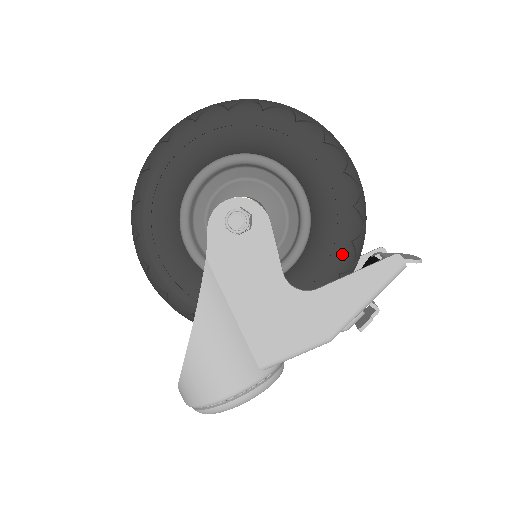
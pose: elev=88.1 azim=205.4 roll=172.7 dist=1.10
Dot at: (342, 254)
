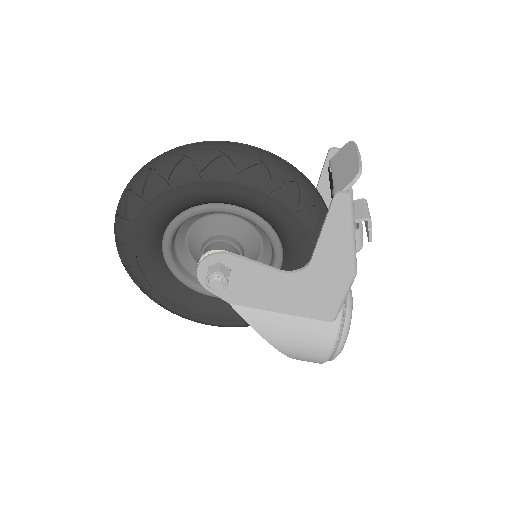
Dot at: (302, 221)
